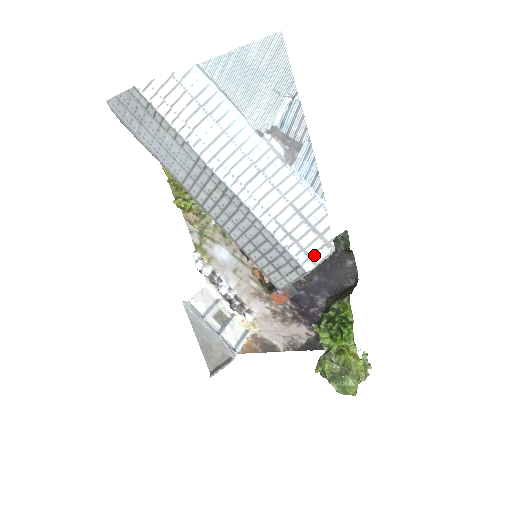
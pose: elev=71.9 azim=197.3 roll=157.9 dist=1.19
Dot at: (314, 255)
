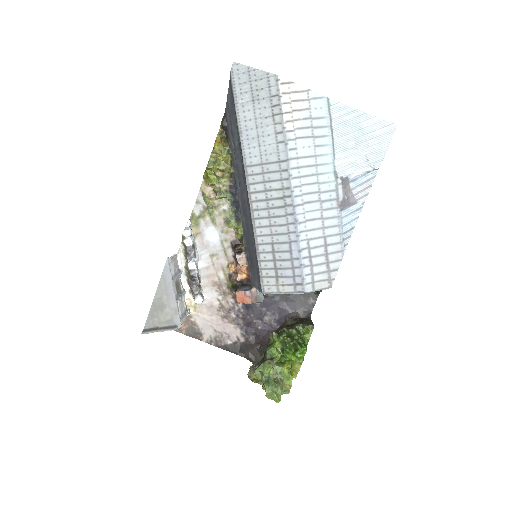
Dot at: (317, 282)
